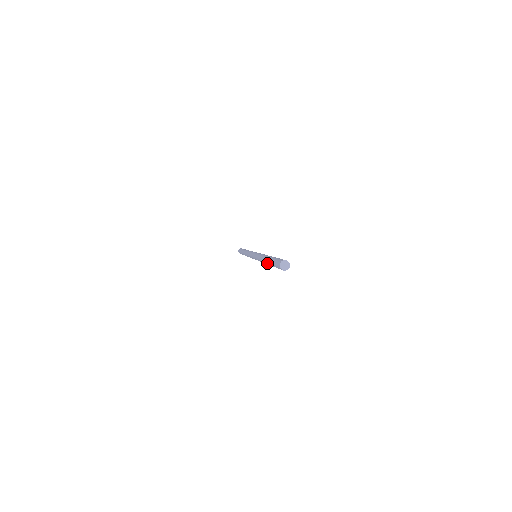
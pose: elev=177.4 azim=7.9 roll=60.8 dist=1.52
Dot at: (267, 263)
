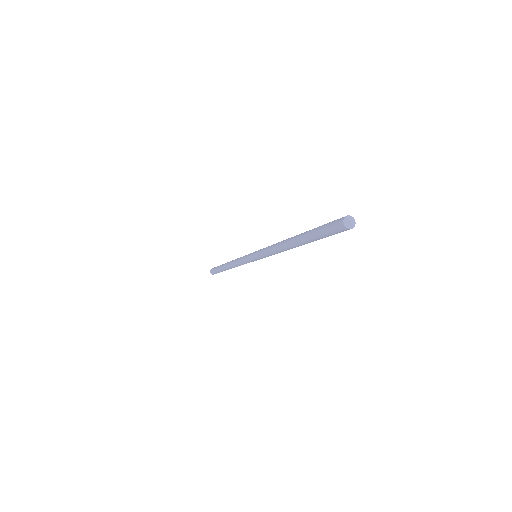
Dot at: (300, 243)
